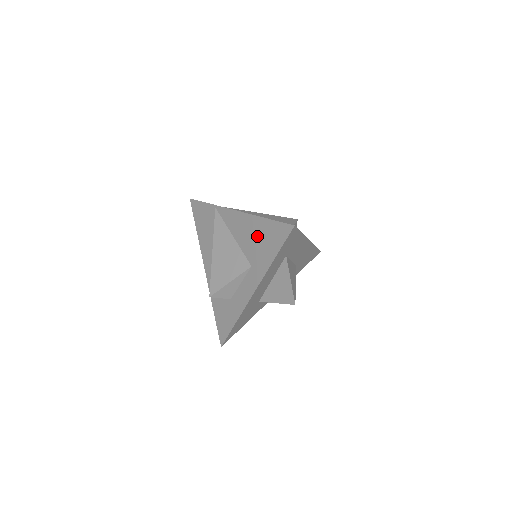
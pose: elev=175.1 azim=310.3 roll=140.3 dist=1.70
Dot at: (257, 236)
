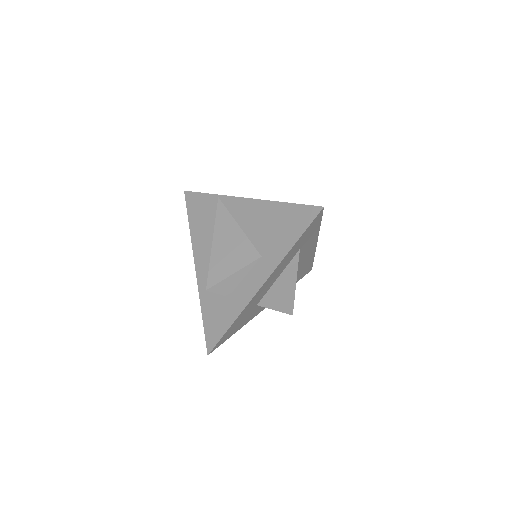
Dot at: (272, 222)
